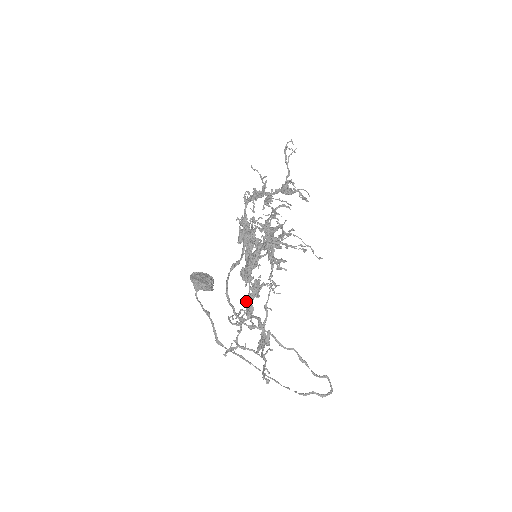
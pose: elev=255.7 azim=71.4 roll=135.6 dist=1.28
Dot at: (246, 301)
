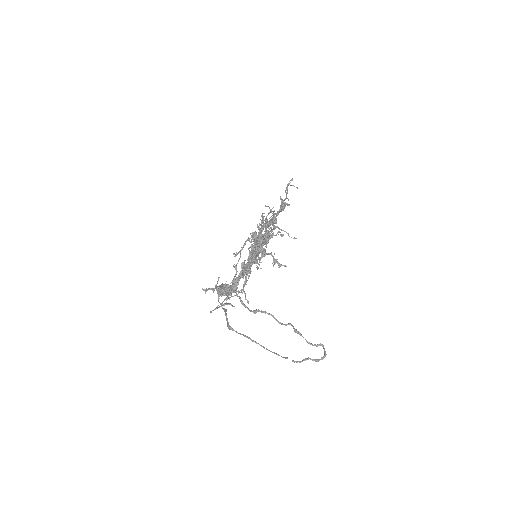
Dot at: (243, 285)
